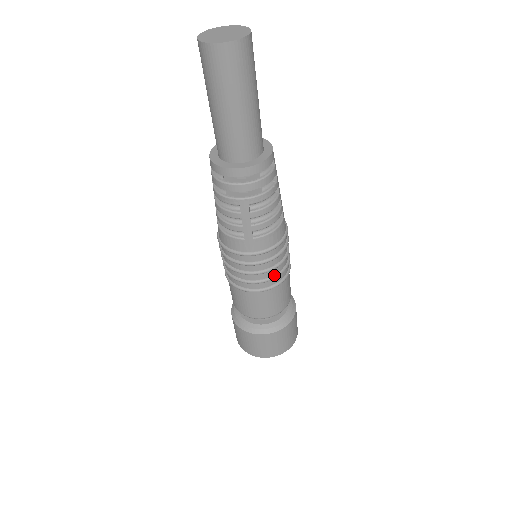
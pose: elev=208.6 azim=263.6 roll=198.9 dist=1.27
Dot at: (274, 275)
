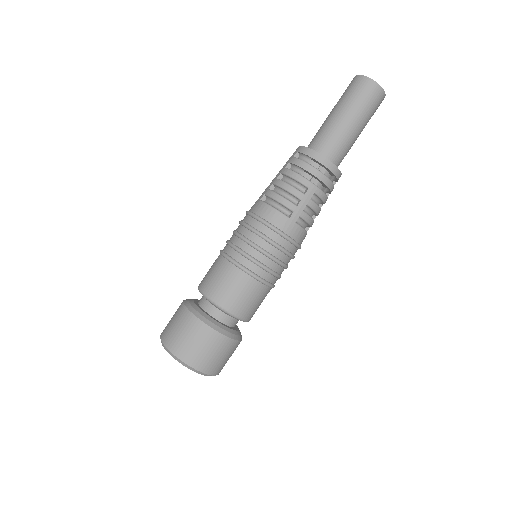
Dot at: (276, 272)
